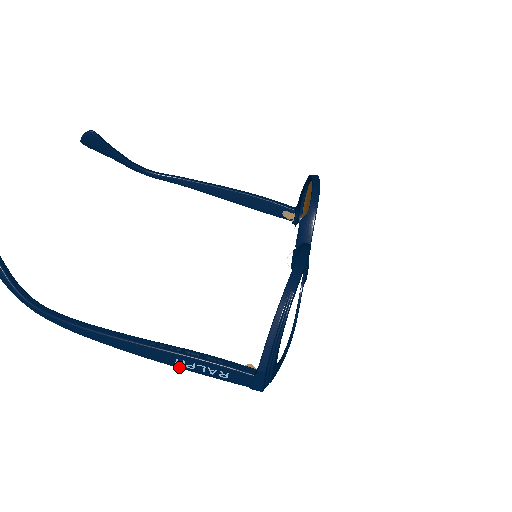
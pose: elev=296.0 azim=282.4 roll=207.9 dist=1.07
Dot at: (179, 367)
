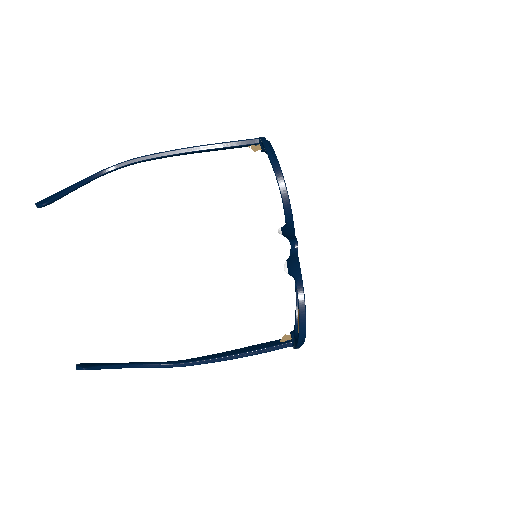
Dot at: occluded
